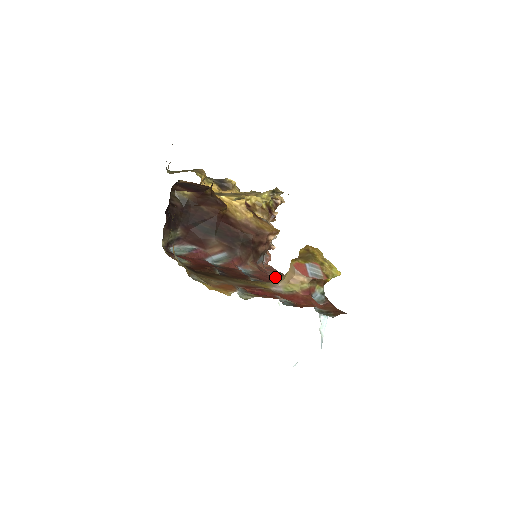
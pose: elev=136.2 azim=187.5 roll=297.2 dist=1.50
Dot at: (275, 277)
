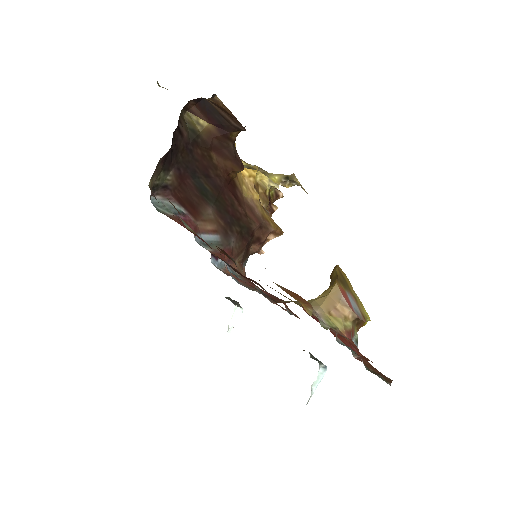
Dot at: occluded
